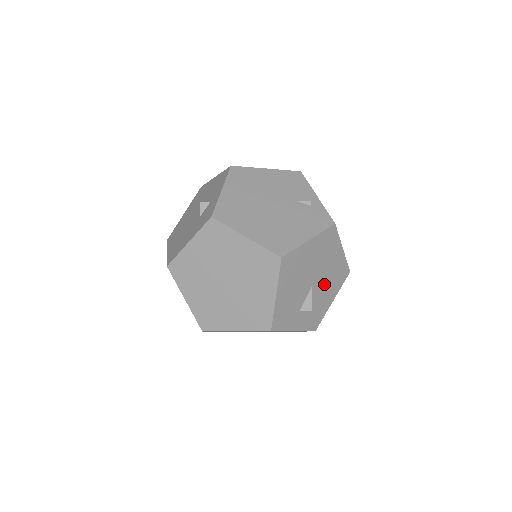
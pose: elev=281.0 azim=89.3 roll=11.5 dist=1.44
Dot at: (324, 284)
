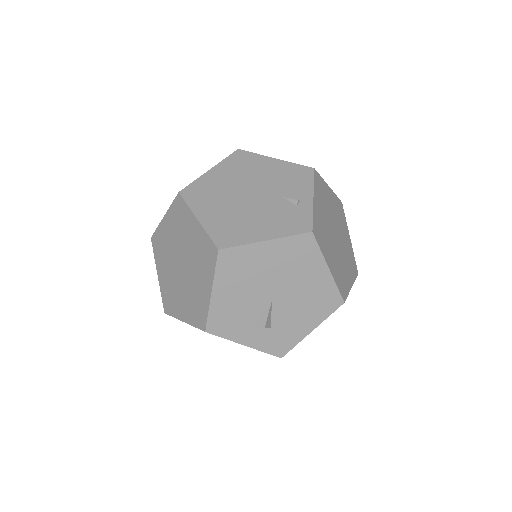
Dot at: (295, 304)
